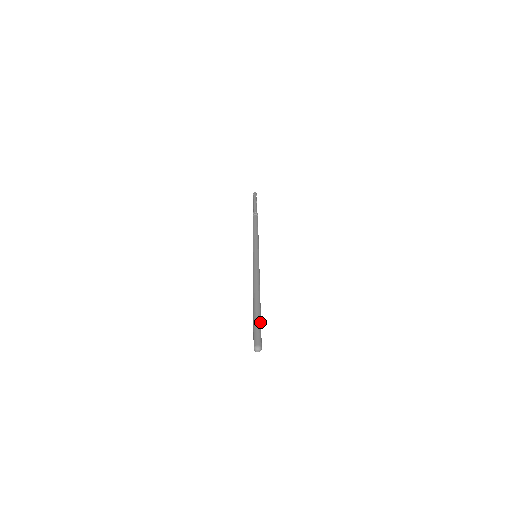
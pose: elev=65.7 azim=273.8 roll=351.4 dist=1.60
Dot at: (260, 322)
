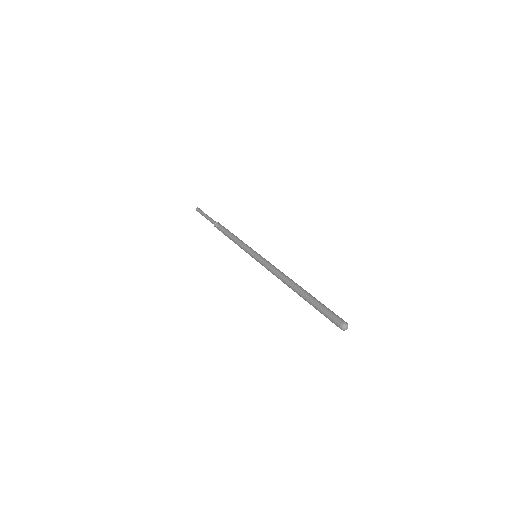
Dot at: (321, 304)
